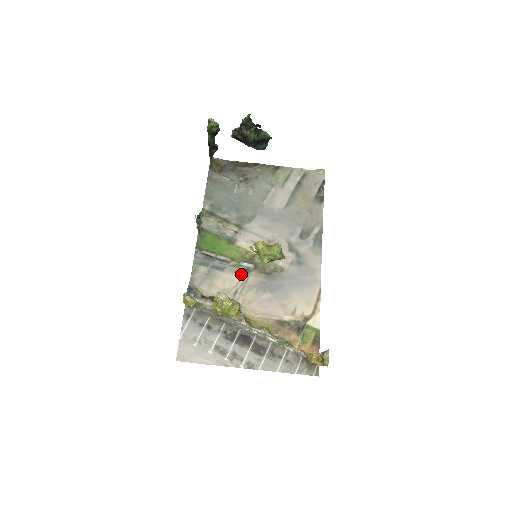
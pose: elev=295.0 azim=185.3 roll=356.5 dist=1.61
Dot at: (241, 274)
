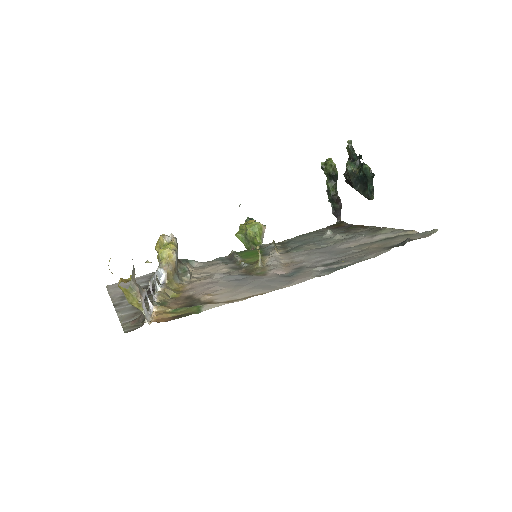
Dot at: (231, 268)
